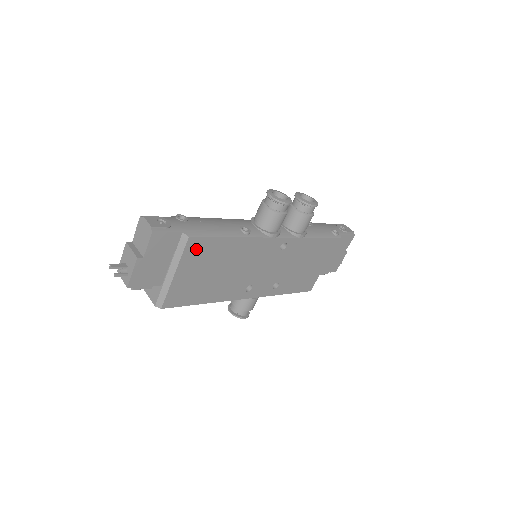
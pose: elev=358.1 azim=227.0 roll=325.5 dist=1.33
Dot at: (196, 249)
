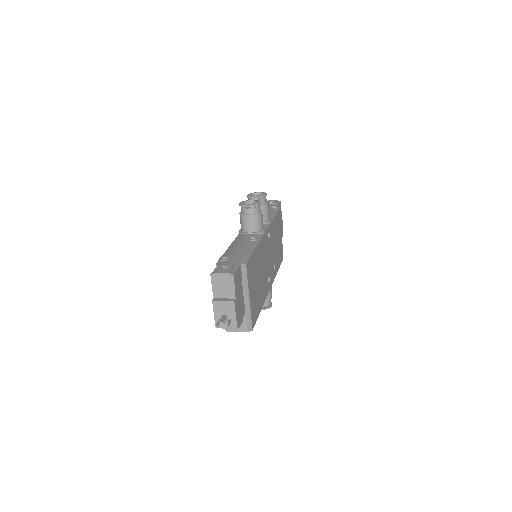
Dot at: (249, 270)
